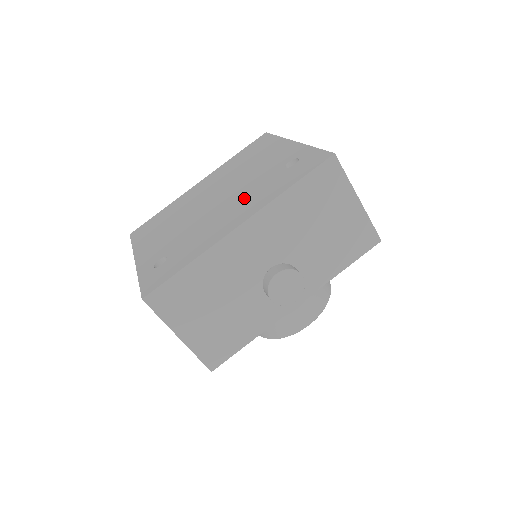
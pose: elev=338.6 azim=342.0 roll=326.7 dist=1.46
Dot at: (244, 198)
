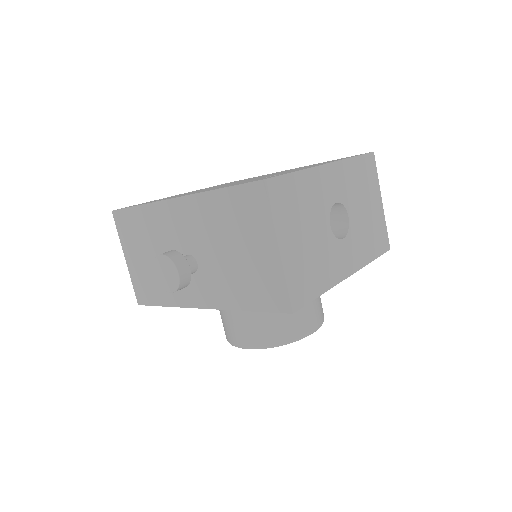
Dot at: occluded
